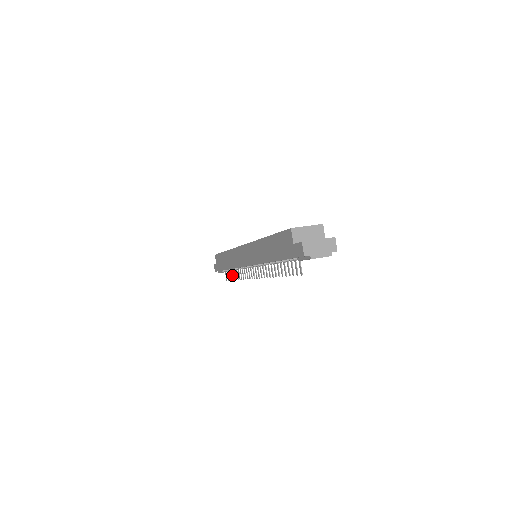
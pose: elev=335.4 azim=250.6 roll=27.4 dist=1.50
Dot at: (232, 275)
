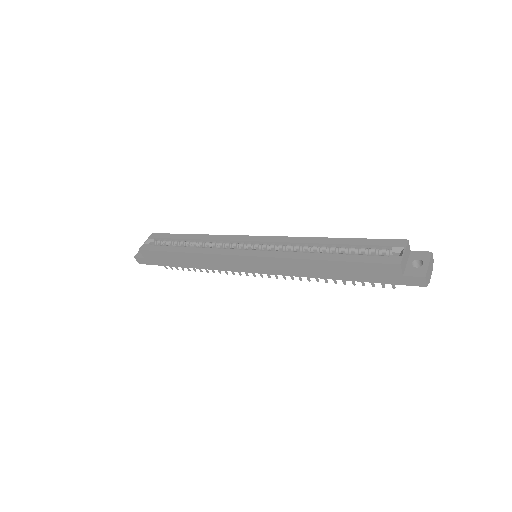
Dot at: occluded
